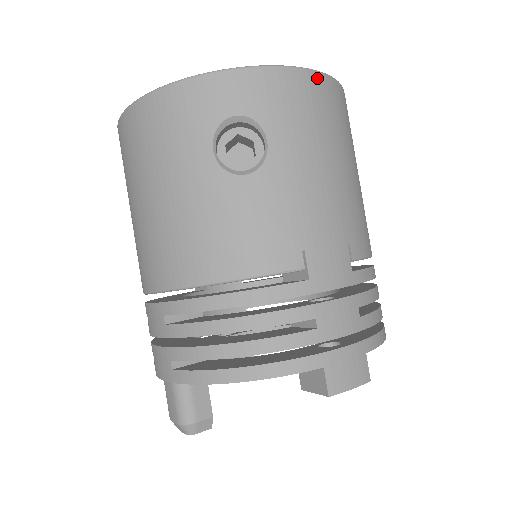
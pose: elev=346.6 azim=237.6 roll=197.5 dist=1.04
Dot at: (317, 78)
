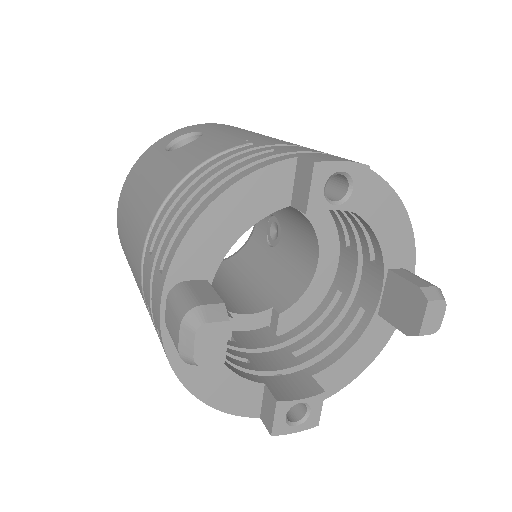
Dot at: occluded
